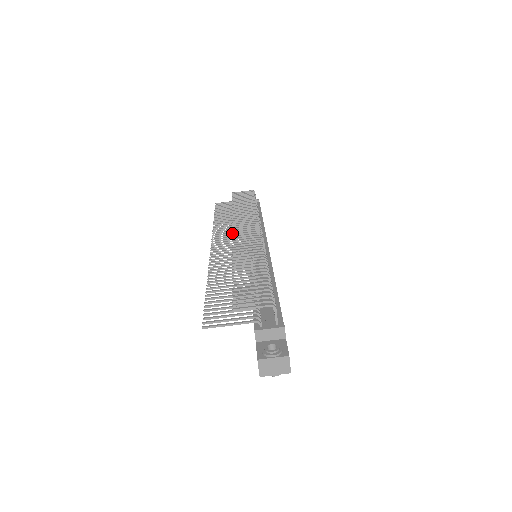
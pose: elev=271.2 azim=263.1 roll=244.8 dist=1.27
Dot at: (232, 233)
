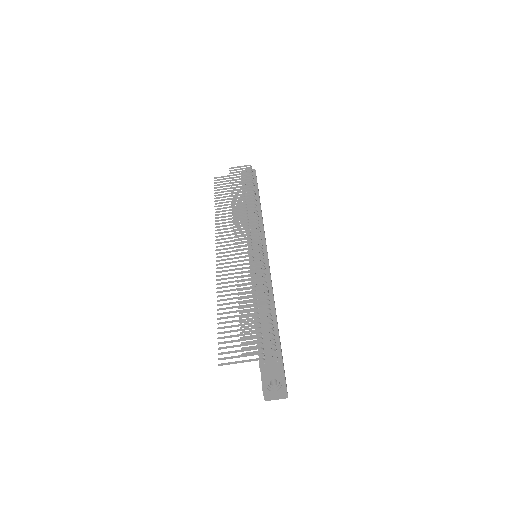
Dot at: (234, 240)
